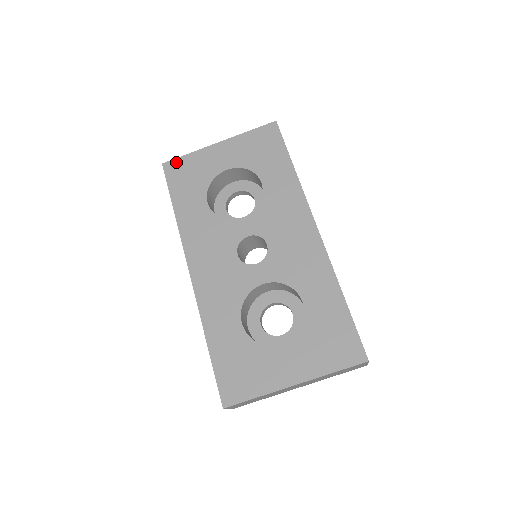
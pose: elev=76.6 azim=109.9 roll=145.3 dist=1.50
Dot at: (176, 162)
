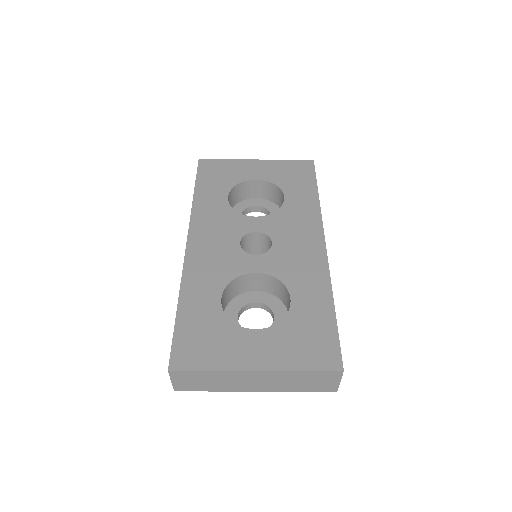
Dot at: (212, 162)
